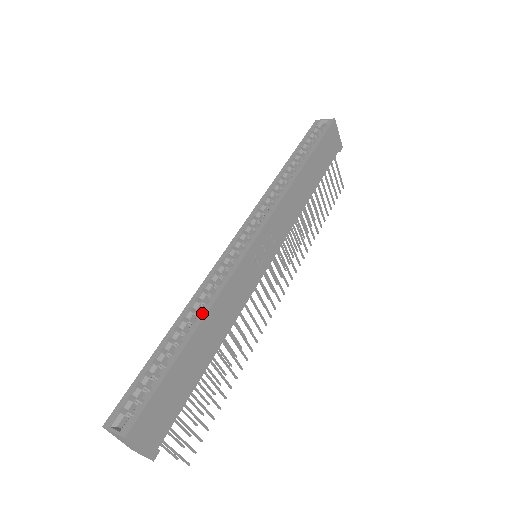
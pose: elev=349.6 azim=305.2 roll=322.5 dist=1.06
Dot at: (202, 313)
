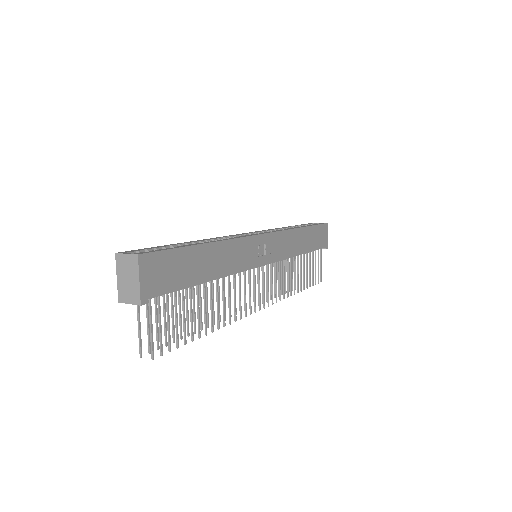
Dot at: (216, 240)
